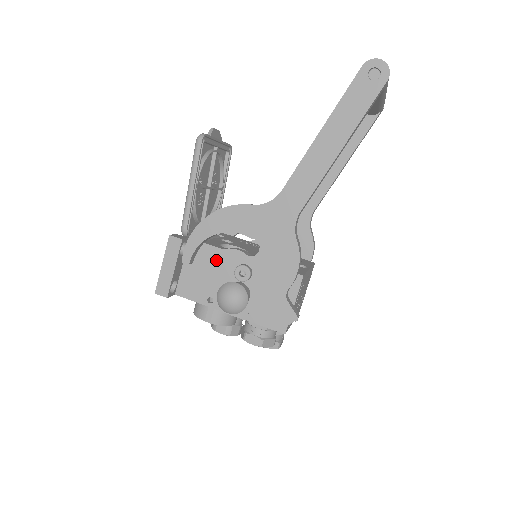
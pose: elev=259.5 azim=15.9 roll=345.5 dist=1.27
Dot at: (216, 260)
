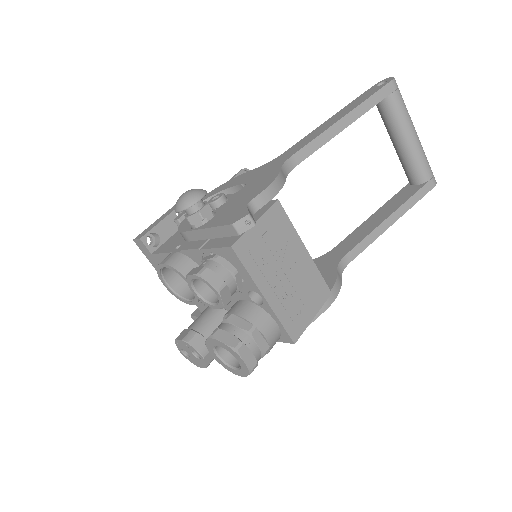
Dot at: occluded
